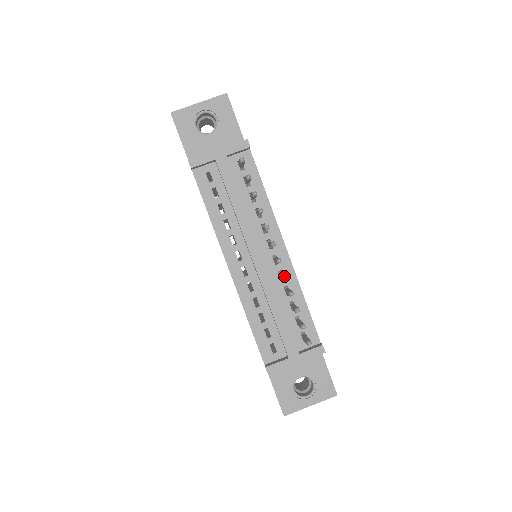
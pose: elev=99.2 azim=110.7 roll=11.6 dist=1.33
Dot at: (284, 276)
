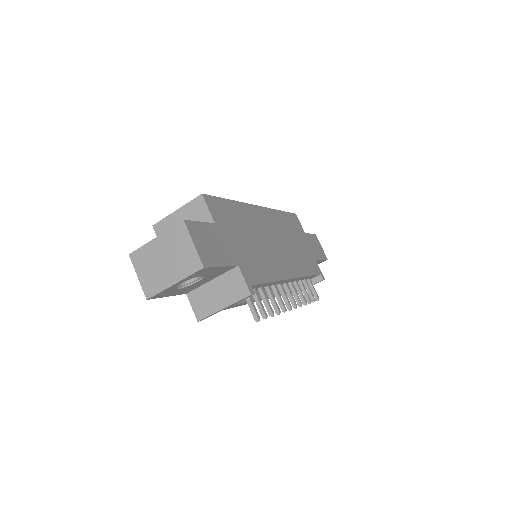
Dot at: occluded
